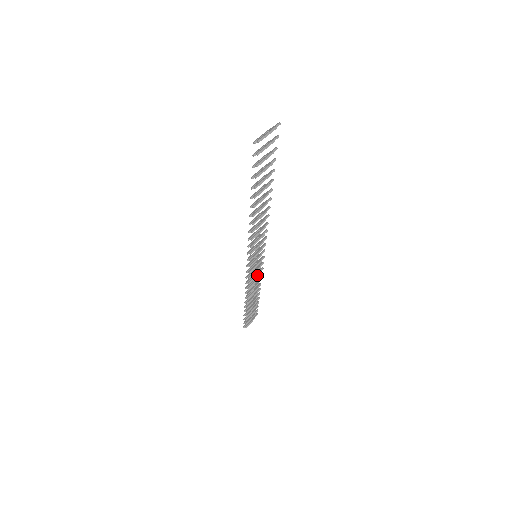
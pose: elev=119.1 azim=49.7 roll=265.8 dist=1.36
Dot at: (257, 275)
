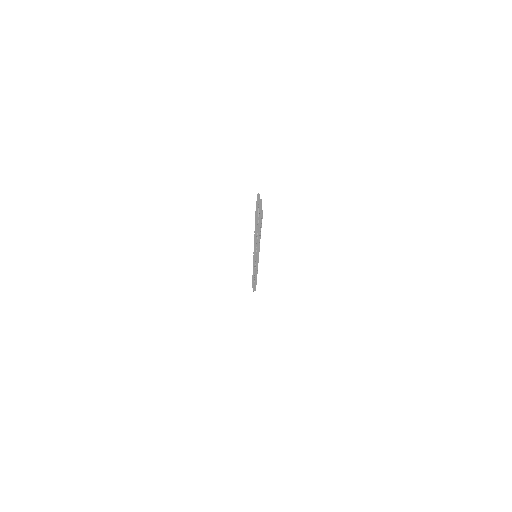
Dot at: occluded
